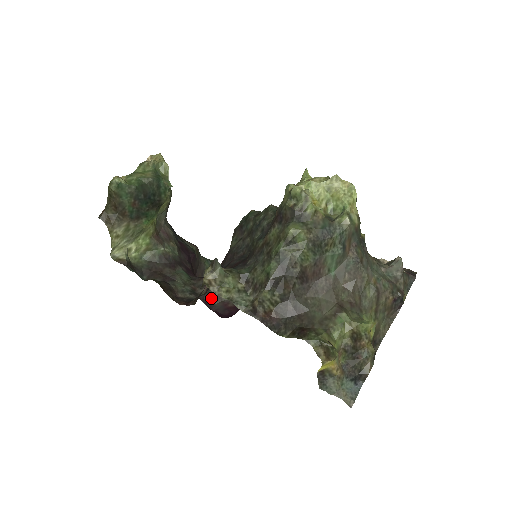
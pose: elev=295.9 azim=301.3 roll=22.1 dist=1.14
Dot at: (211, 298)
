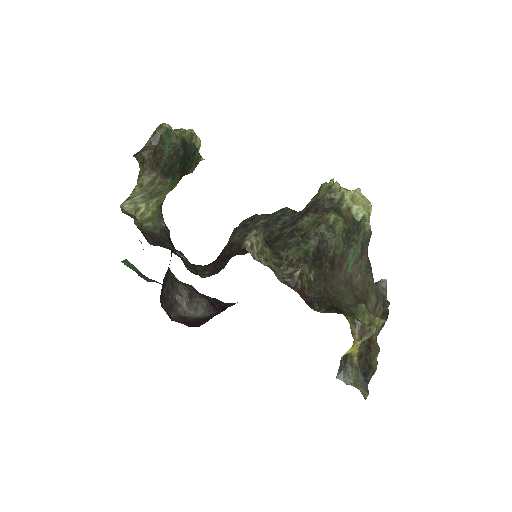
Dot at: (169, 309)
